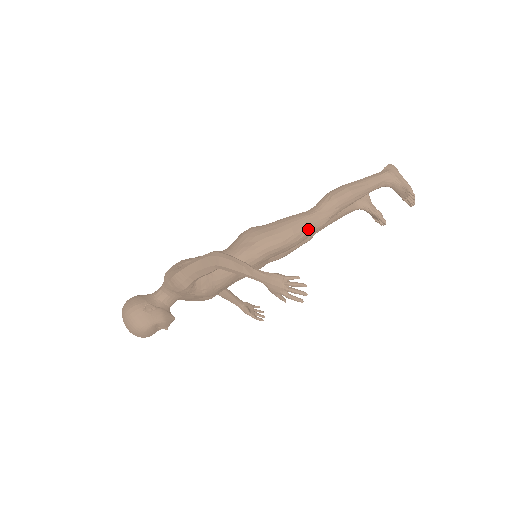
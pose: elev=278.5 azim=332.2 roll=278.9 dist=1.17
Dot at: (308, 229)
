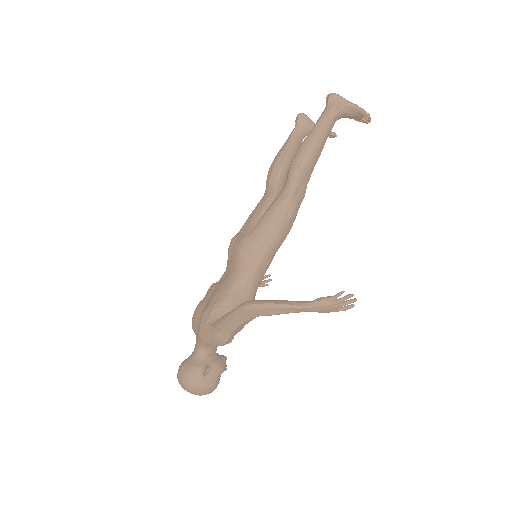
Dot at: (295, 211)
